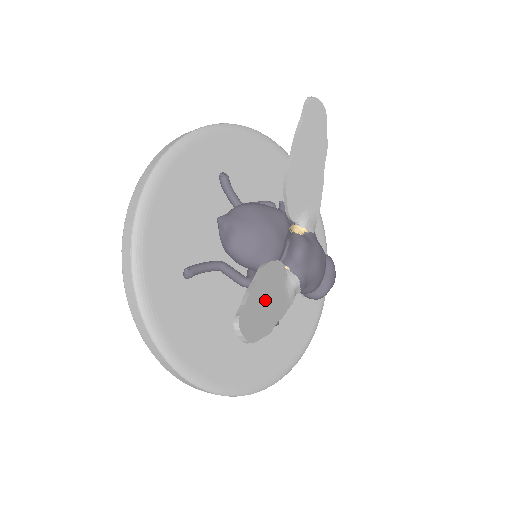
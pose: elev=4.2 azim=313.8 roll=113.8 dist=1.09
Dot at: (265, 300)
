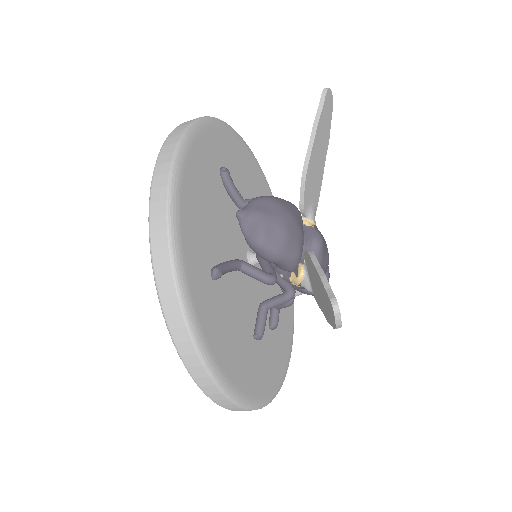
Dot at: occluded
